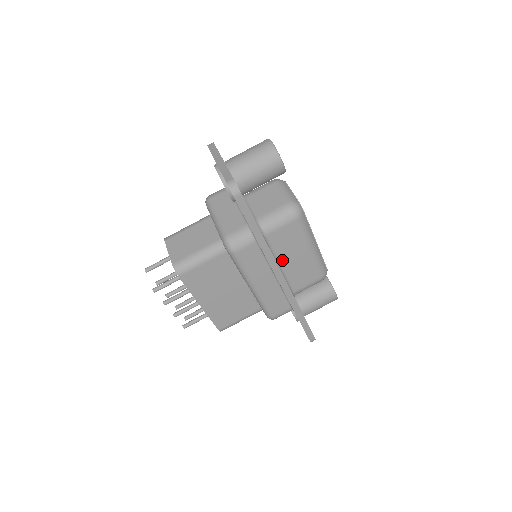
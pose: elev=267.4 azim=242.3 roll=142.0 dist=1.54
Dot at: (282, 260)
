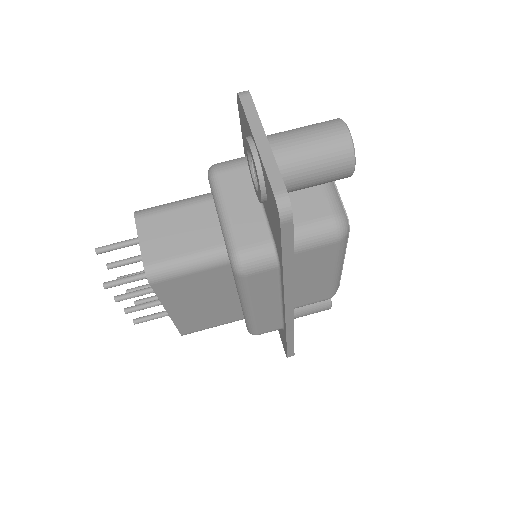
Dot at: (295, 280)
